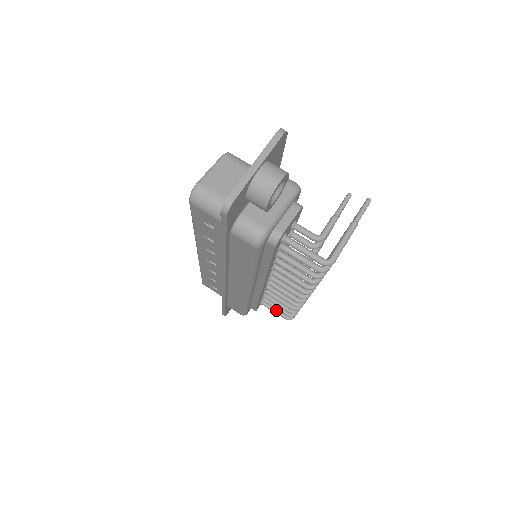
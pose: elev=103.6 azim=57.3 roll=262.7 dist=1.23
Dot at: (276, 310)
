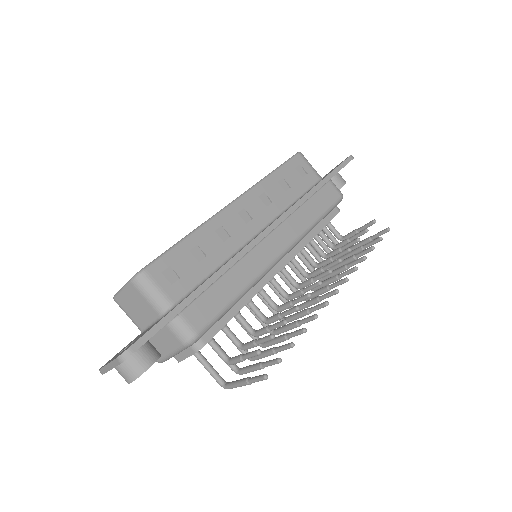
Dot at: (331, 240)
